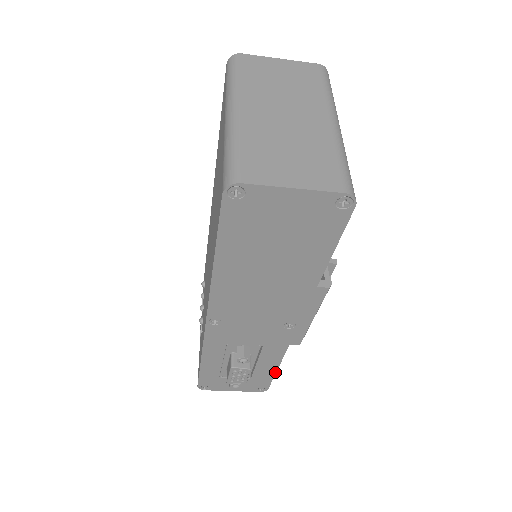
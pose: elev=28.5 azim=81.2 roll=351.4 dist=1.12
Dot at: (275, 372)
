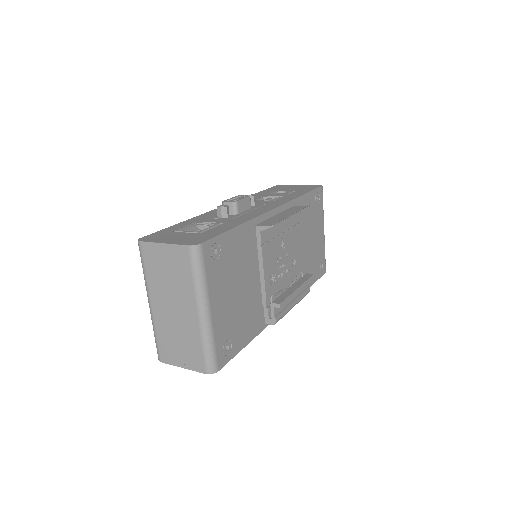
Dot at: (313, 283)
